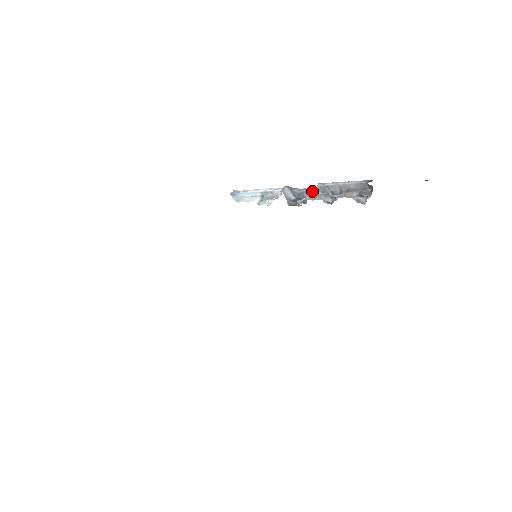
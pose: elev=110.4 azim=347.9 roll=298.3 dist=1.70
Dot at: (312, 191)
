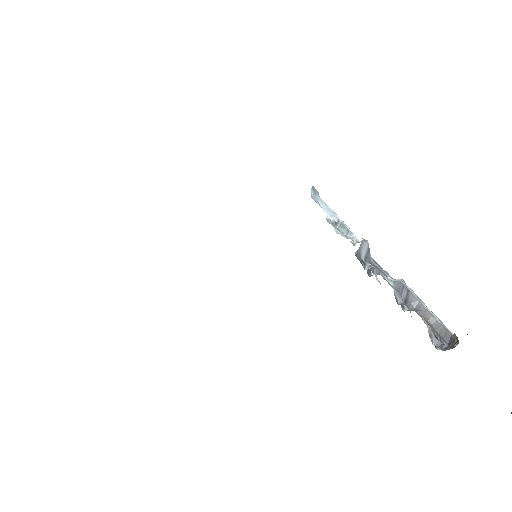
Dot at: (387, 276)
